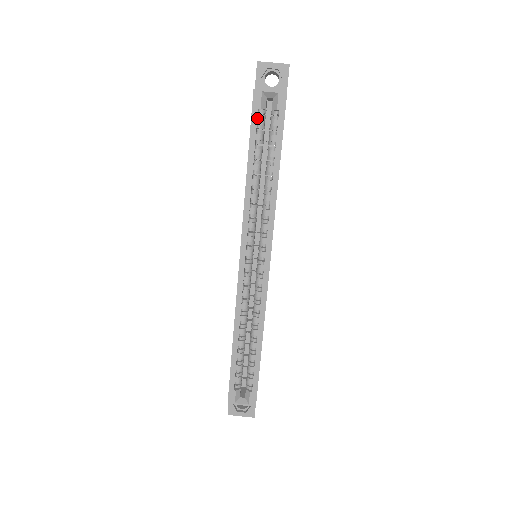
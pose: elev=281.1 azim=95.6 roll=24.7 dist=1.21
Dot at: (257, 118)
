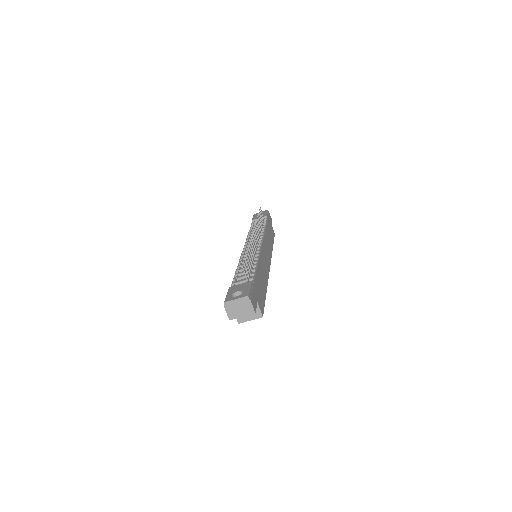
Dot at: occluded
